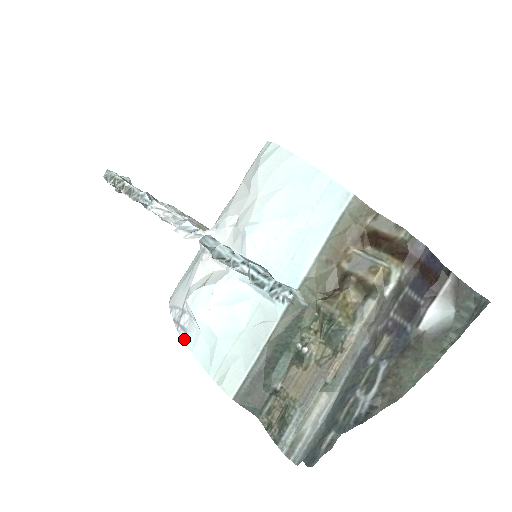
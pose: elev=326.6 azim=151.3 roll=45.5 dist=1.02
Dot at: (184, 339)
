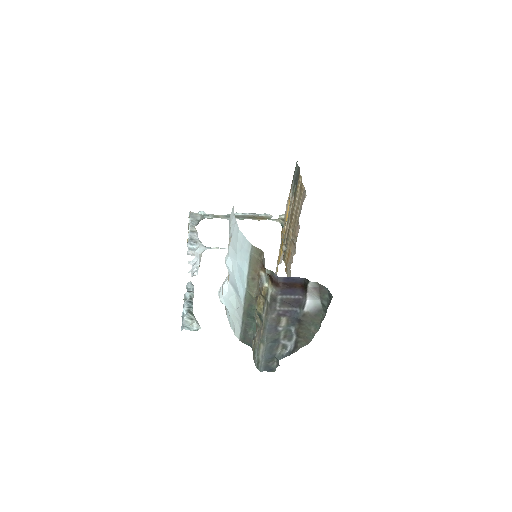
Dot at: (225, 308)
